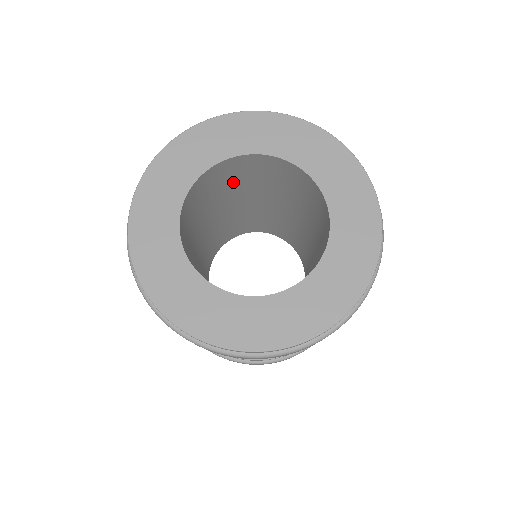
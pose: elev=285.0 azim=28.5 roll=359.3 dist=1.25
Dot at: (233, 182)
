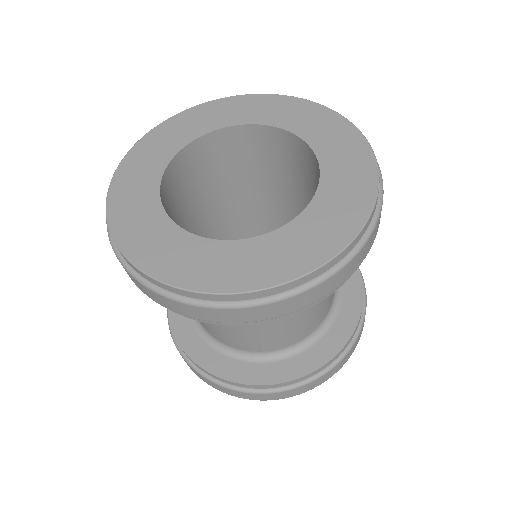
Dot at: (239, 168)
